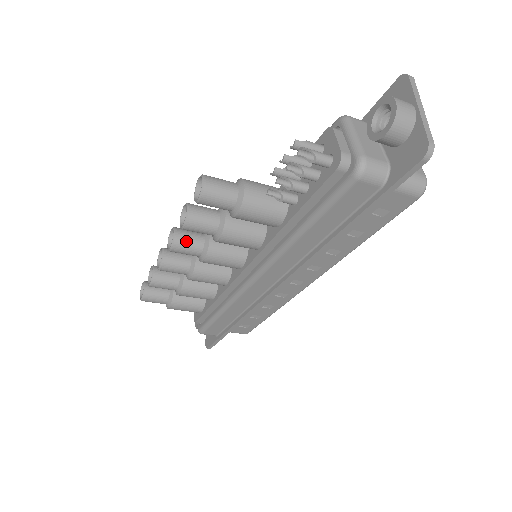
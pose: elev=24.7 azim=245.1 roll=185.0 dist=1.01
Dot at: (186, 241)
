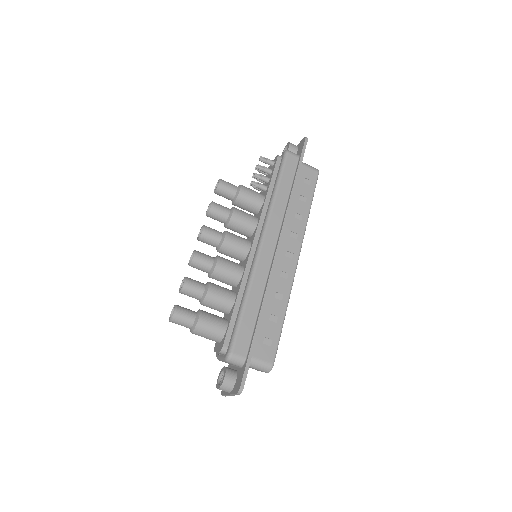
Dot at: (211, 228)
